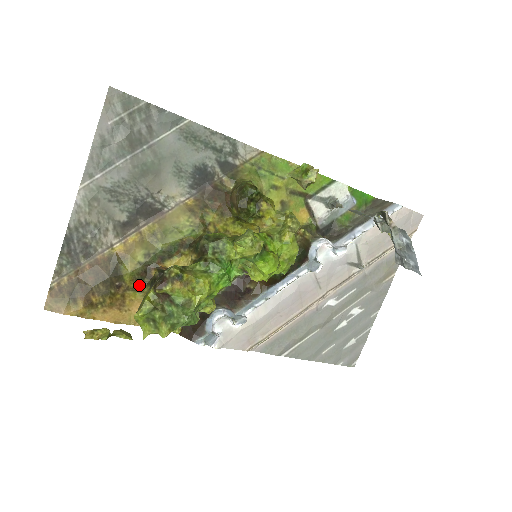
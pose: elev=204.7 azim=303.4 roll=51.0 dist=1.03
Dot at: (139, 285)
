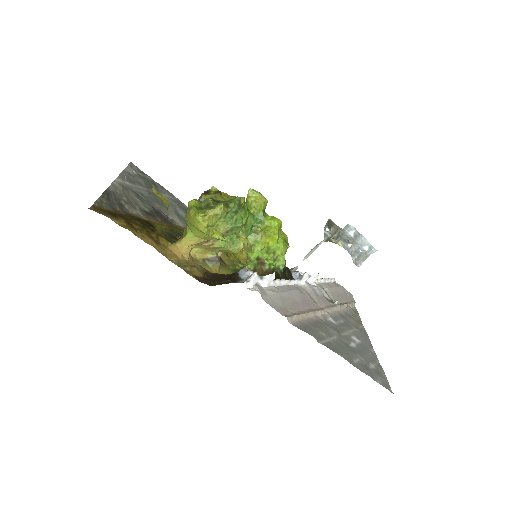
Dot at: (169, 240)
